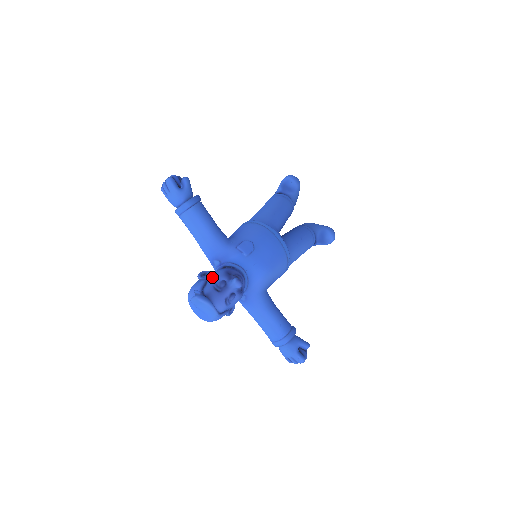
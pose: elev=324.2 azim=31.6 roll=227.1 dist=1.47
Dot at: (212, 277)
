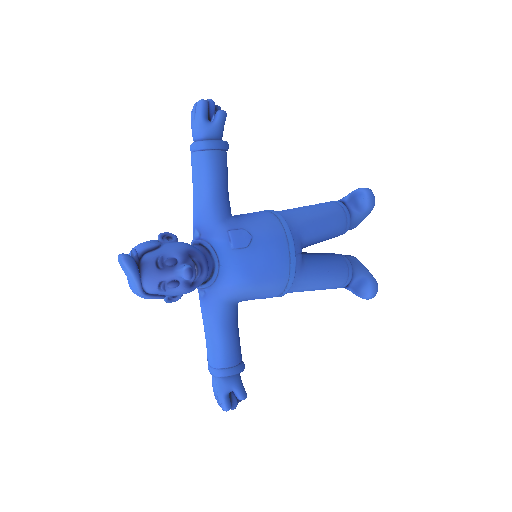
Dot at: (168, 246)
